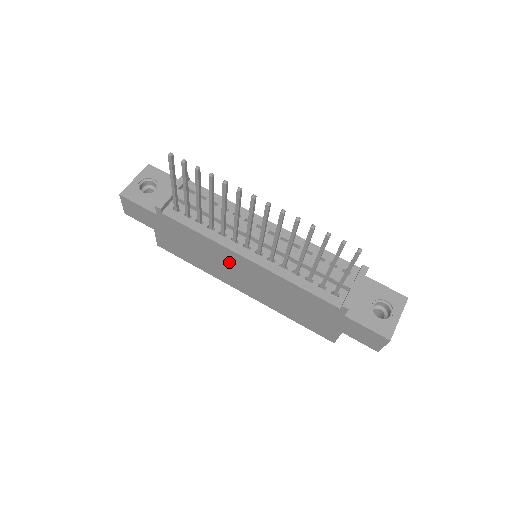
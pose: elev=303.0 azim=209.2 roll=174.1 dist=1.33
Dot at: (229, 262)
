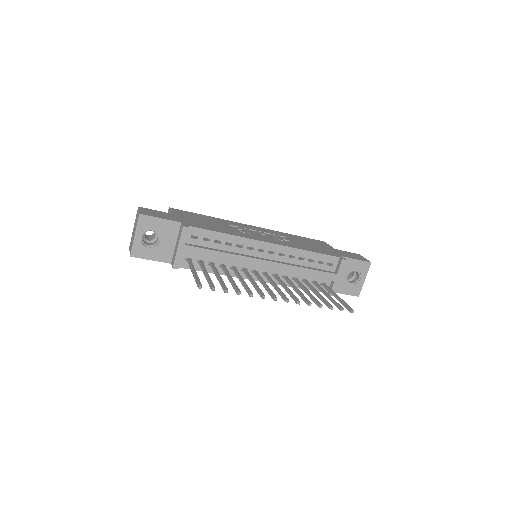
Dot at: occluded
